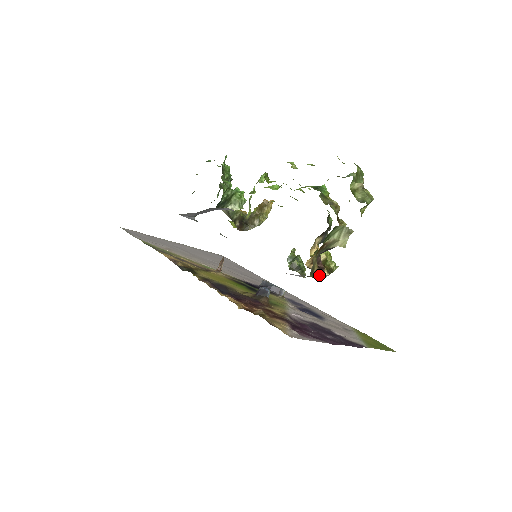
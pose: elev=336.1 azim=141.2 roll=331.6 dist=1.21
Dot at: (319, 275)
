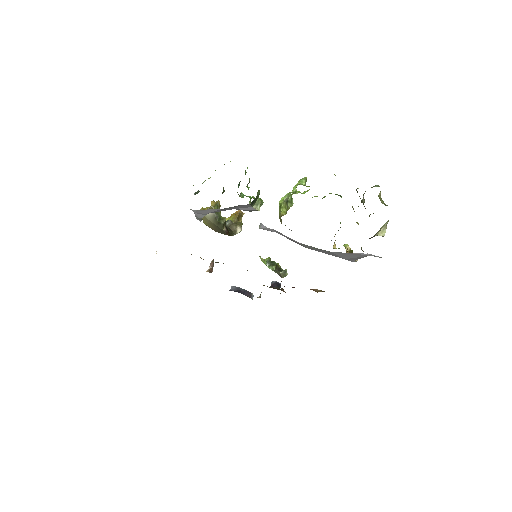
Dot at: (355, 260)
